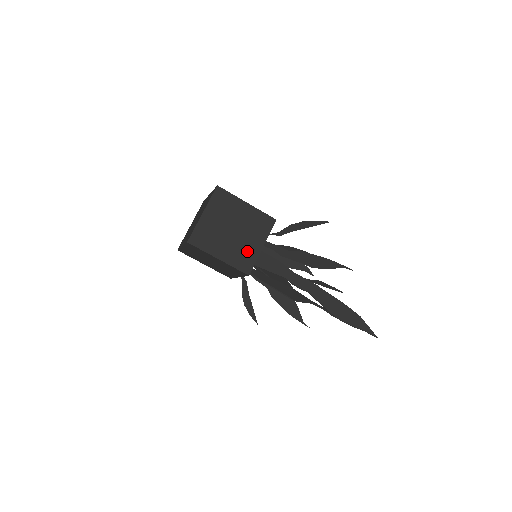
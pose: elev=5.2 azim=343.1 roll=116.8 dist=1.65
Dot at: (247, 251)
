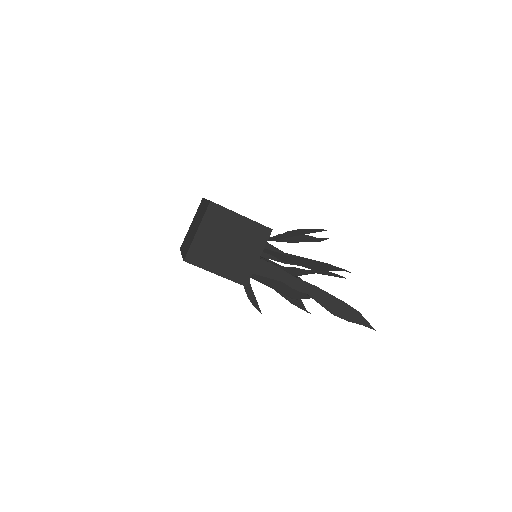
Dot at: (243, 264)
